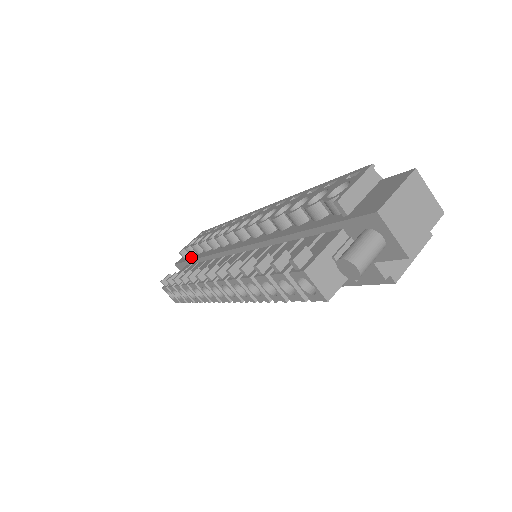
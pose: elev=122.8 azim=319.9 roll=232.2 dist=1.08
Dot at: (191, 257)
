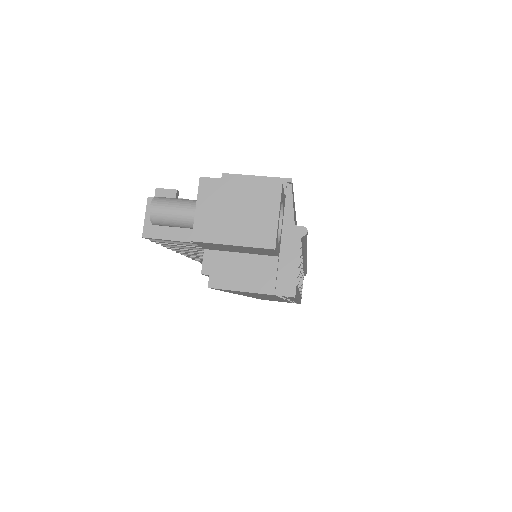
Dot at: occluded
